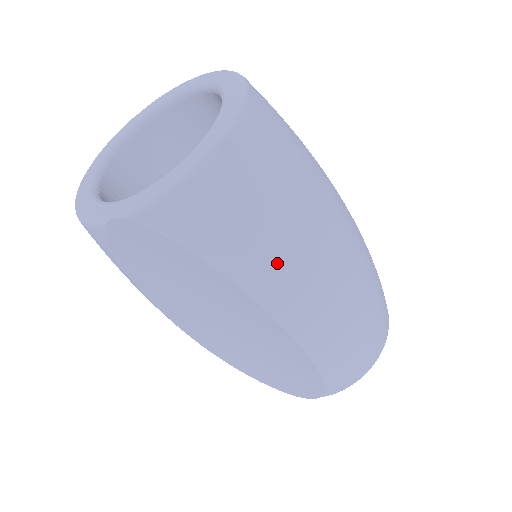
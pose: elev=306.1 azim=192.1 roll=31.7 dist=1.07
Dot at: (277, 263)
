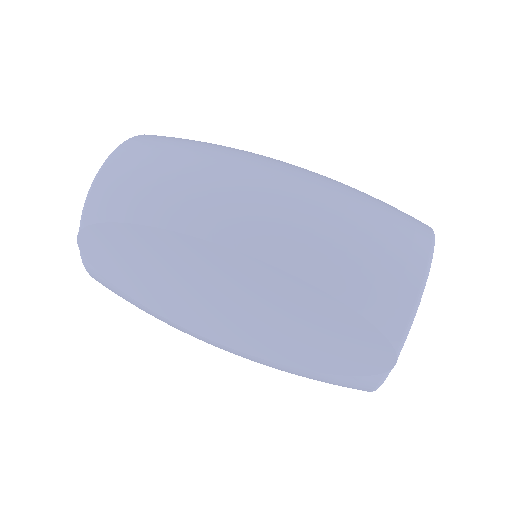
Dot at: (183, 195)
